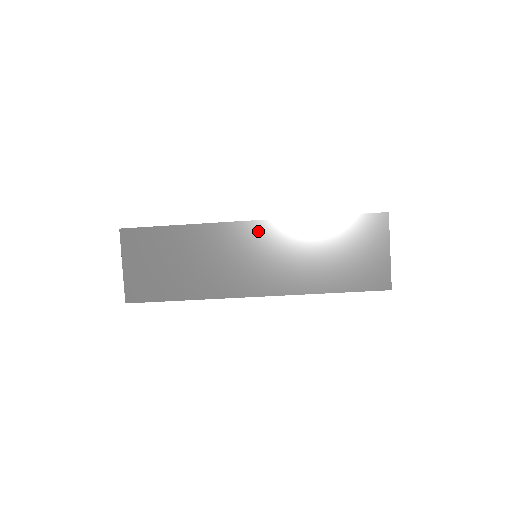
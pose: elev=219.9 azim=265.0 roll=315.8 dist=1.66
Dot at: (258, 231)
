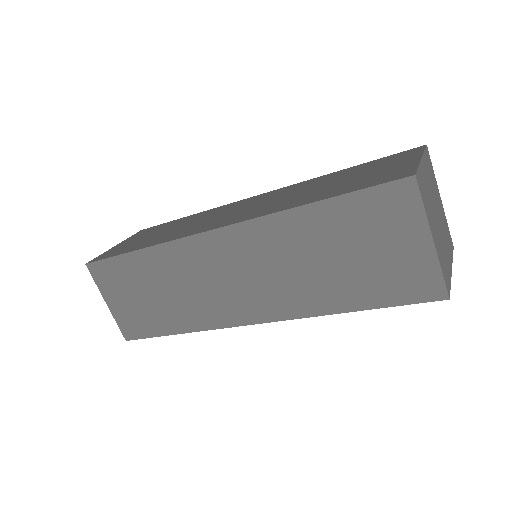
Dot at: (227, 242)
